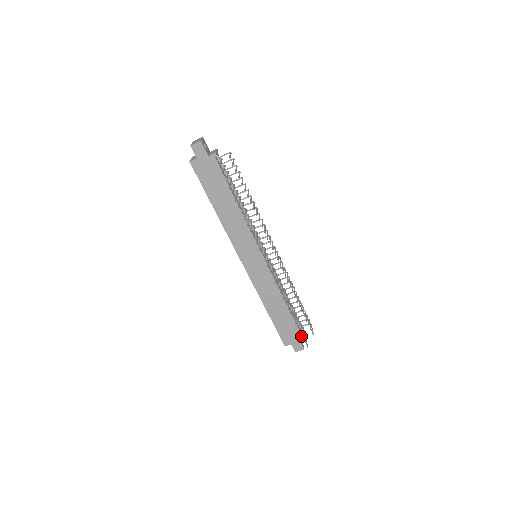
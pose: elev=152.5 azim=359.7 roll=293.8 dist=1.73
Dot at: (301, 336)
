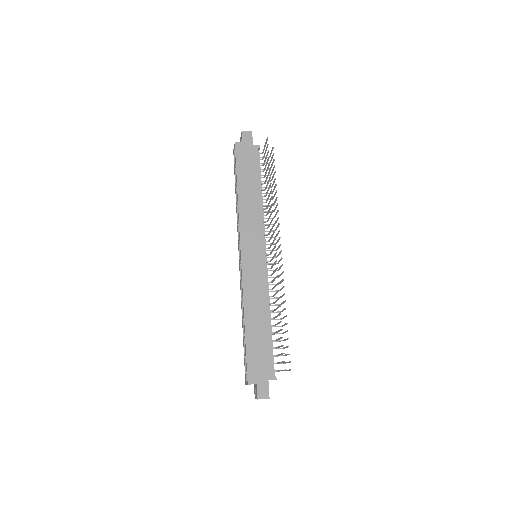
Dot at: (272, 375)
